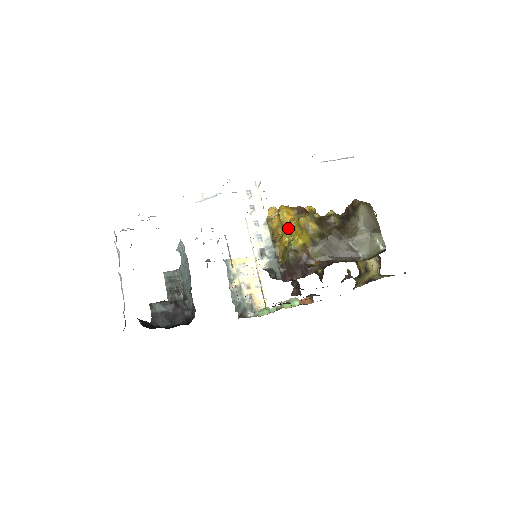
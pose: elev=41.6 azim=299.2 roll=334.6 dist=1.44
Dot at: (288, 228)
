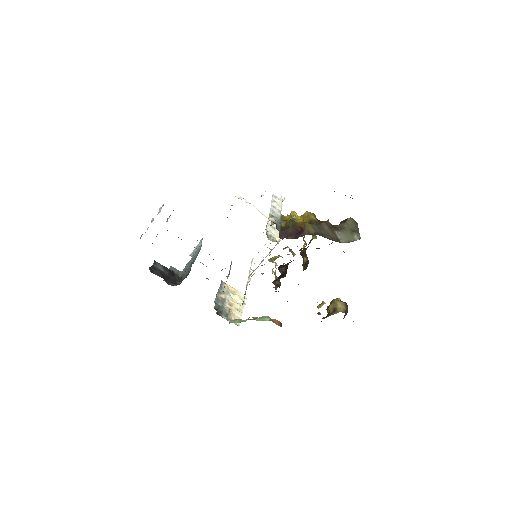
Dot at: occluded
